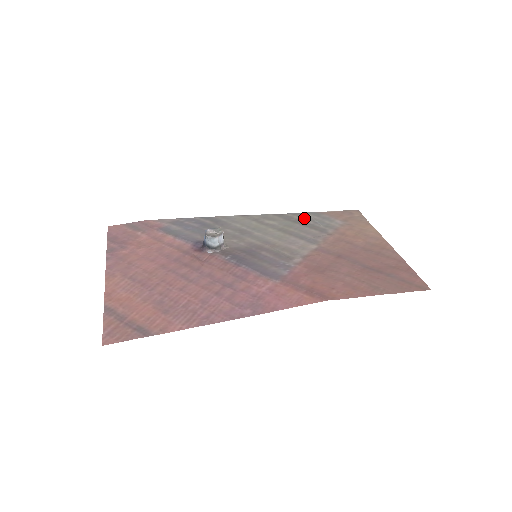
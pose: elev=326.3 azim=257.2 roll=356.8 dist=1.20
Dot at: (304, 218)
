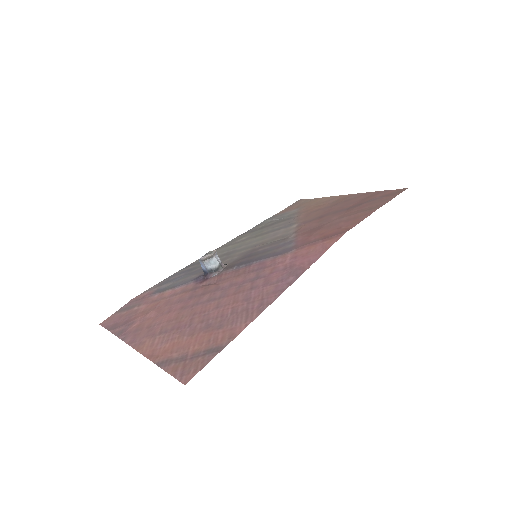
Dot at: (266, 224)
